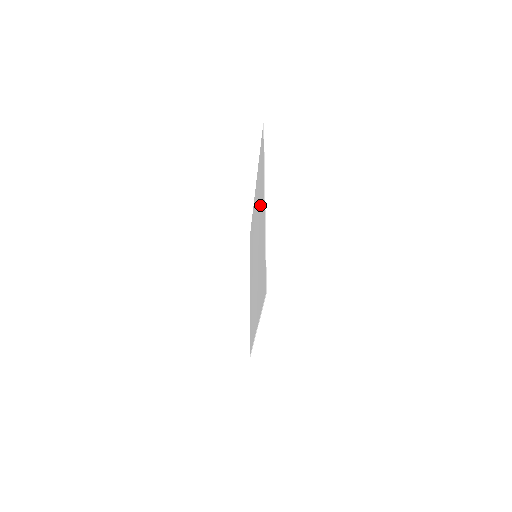
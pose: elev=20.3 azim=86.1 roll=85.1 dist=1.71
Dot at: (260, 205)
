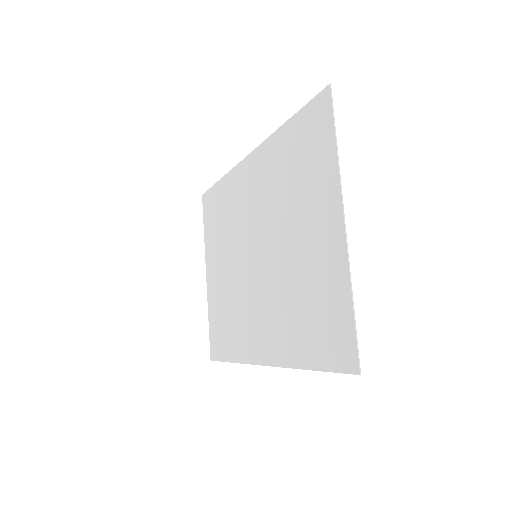
Dot at: (301, 206)
